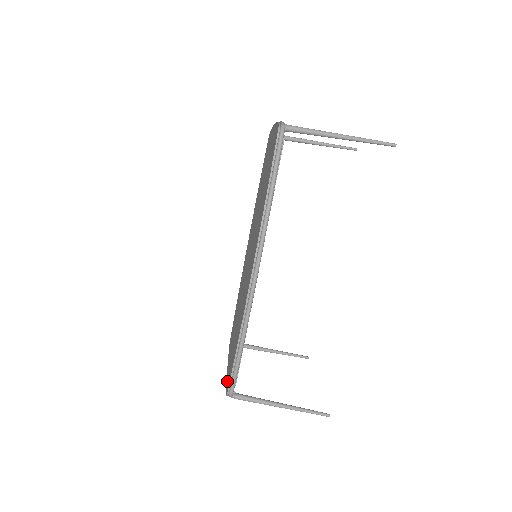
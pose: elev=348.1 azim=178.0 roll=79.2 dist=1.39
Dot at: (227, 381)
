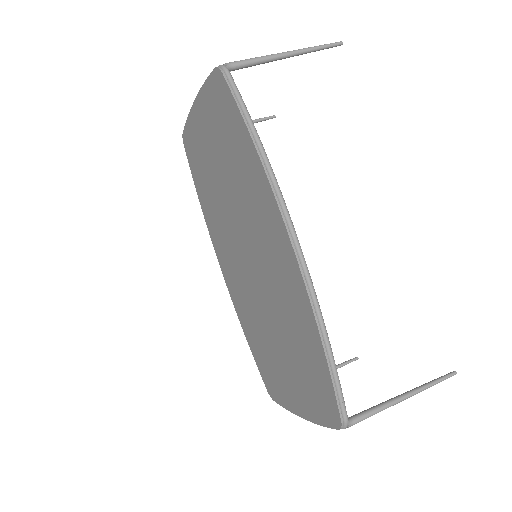
Dot at: (321, 418)
